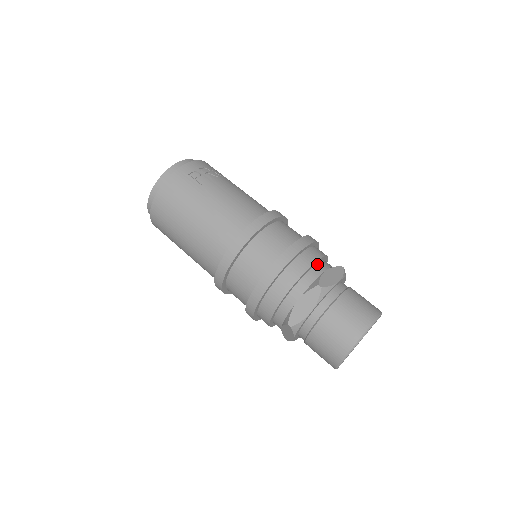
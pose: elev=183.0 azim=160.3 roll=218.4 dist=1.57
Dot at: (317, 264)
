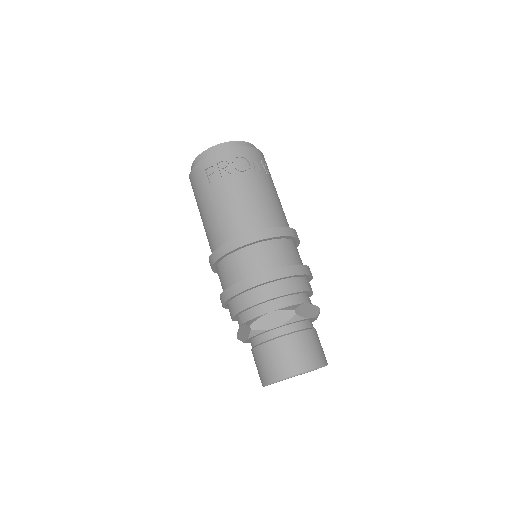
Dot at: (267, 302)
